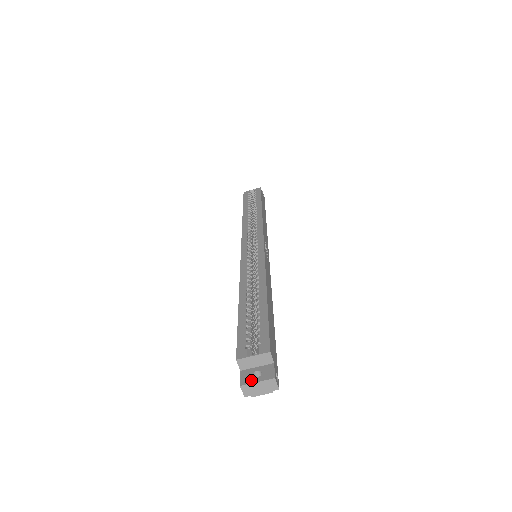
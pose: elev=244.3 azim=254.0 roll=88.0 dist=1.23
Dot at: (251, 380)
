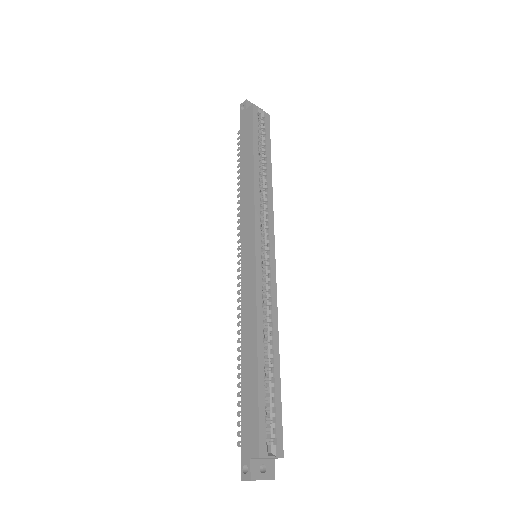
Dot at: (259, 476)
